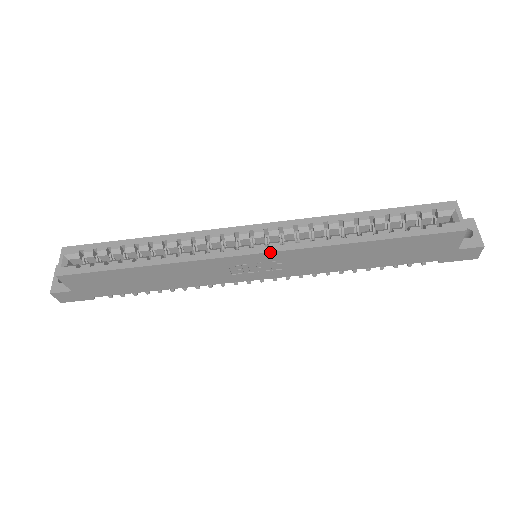
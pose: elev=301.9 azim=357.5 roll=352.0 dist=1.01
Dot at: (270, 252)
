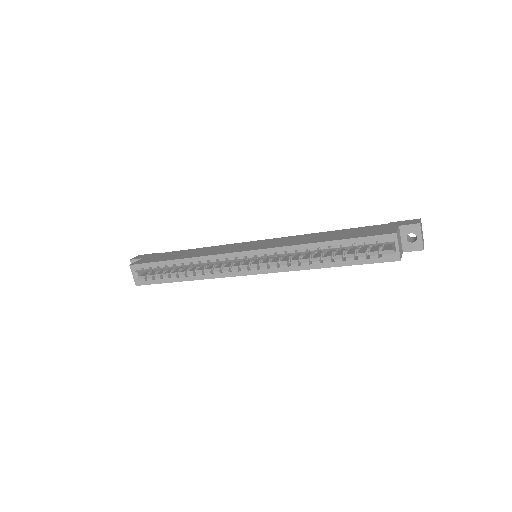
Dot at: occluded
